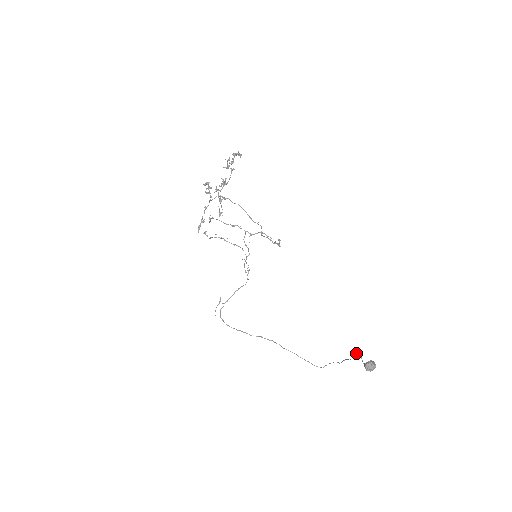
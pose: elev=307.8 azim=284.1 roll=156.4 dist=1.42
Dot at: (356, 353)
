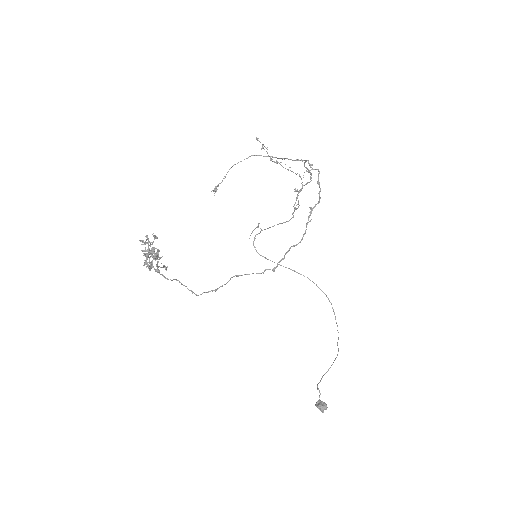
Dot at: (317, 389)
